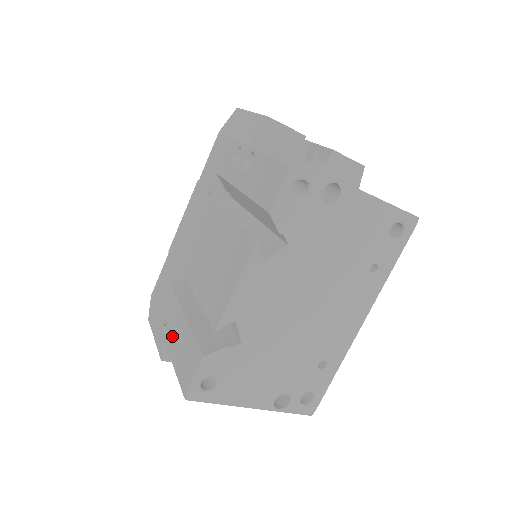
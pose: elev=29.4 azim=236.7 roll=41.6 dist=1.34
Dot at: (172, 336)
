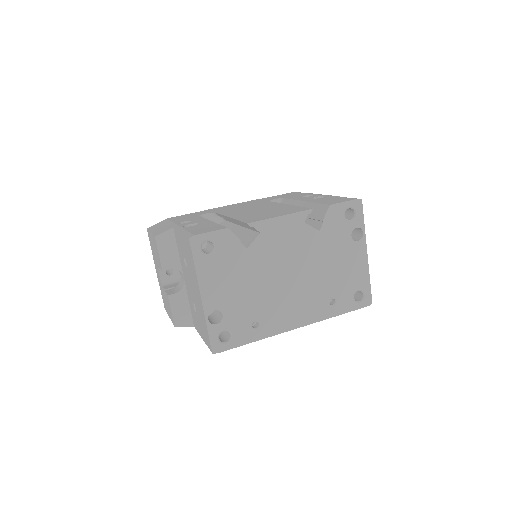
Dot at: occluded
